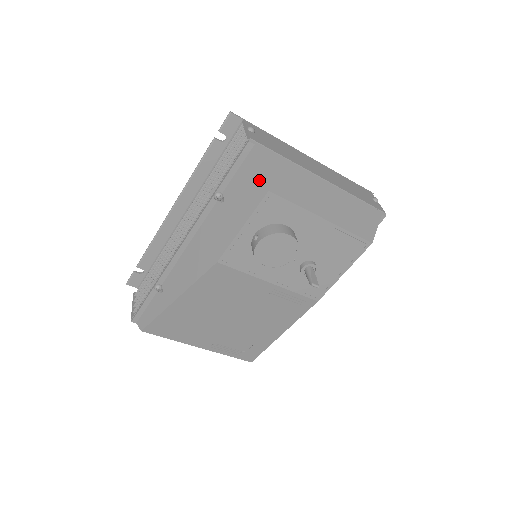
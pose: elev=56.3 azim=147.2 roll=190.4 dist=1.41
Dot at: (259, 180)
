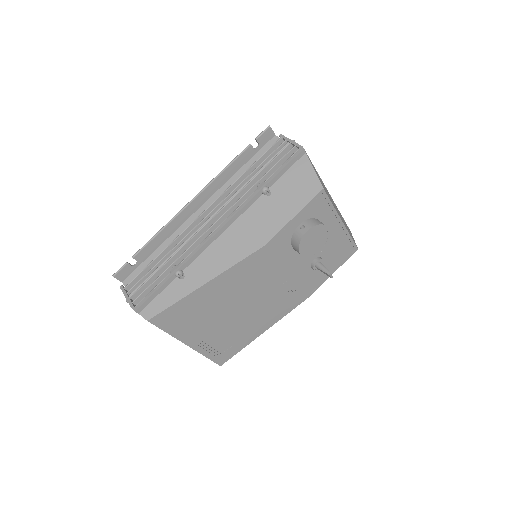
Dot at: (313, 180)
